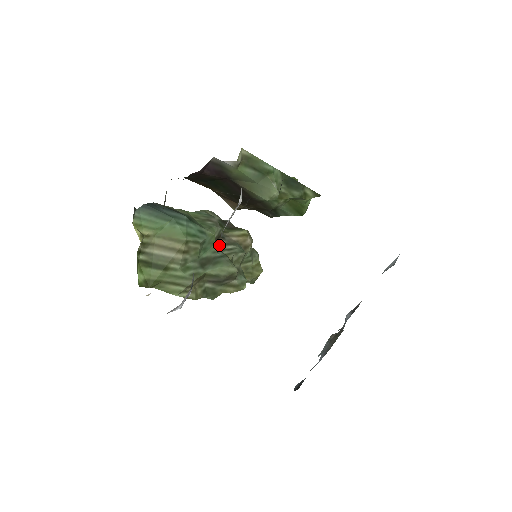
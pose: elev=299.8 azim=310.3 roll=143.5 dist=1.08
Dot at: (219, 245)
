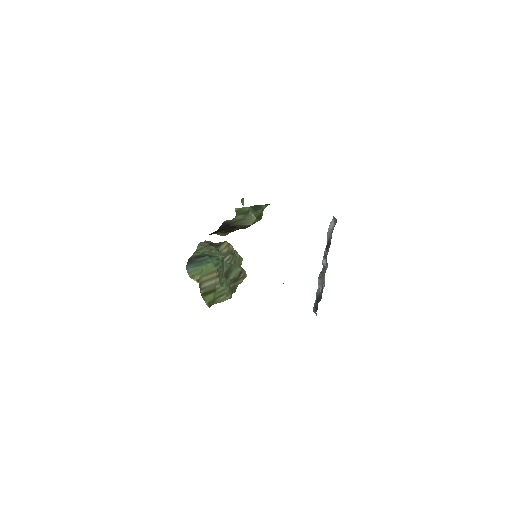
Dot at: occluded
